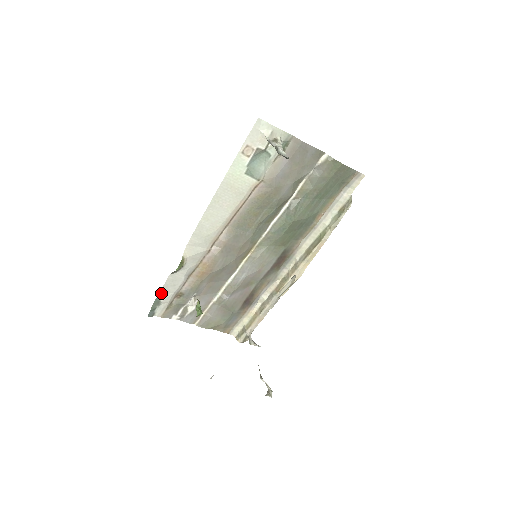
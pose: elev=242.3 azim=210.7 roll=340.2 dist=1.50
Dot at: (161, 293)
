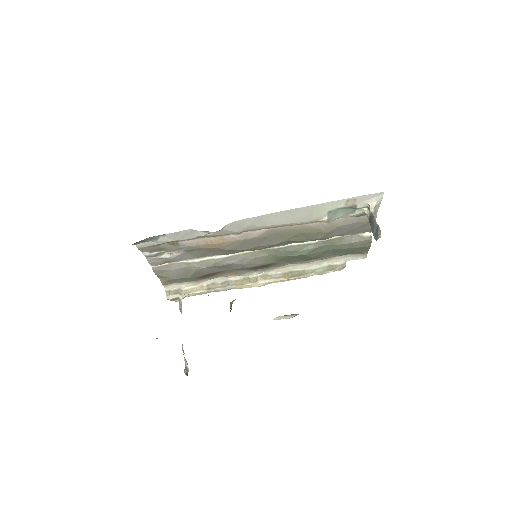
Dot at: (166, 235)
